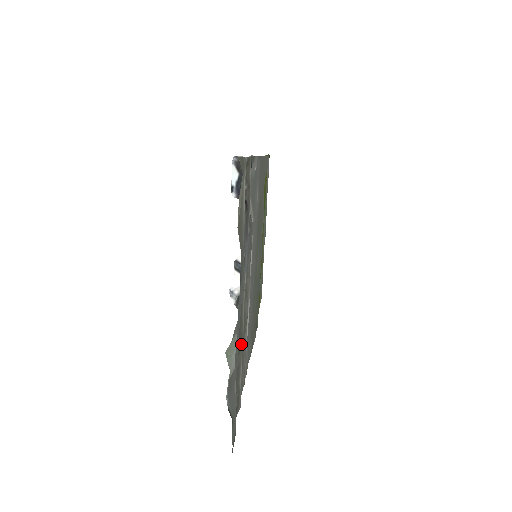
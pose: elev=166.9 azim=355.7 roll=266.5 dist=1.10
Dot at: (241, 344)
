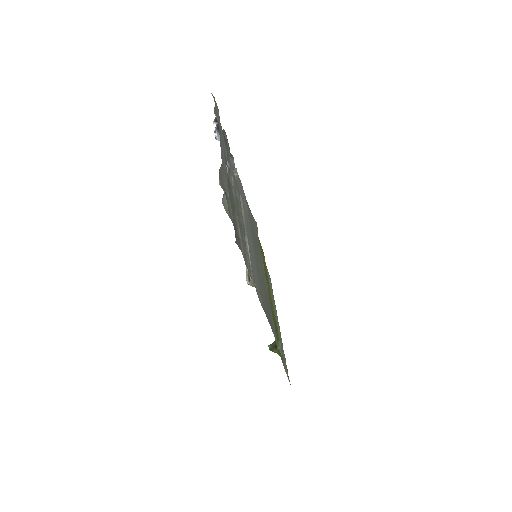
Dot at: (235, 209)
